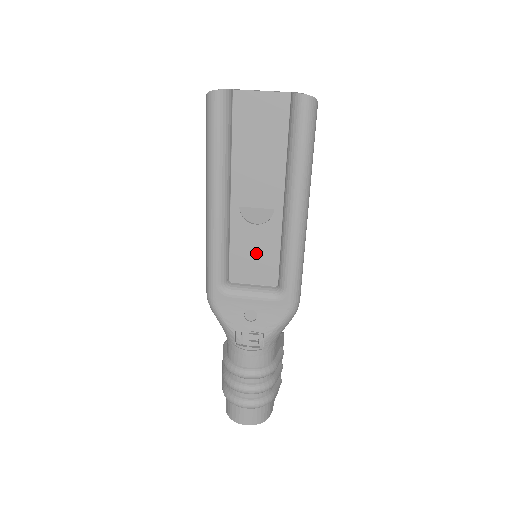
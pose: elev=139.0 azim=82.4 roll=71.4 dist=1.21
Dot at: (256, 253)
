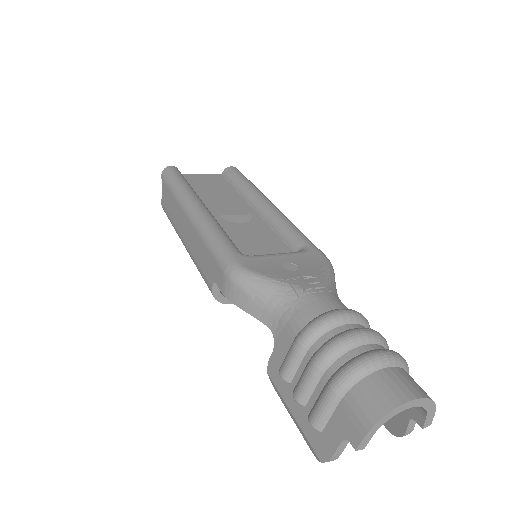
Dot at: (256, 238)
